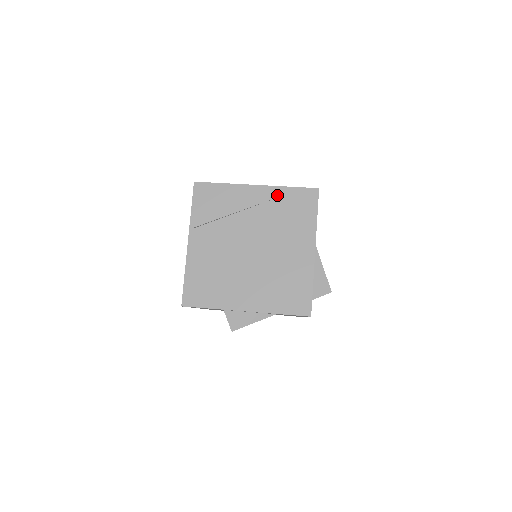
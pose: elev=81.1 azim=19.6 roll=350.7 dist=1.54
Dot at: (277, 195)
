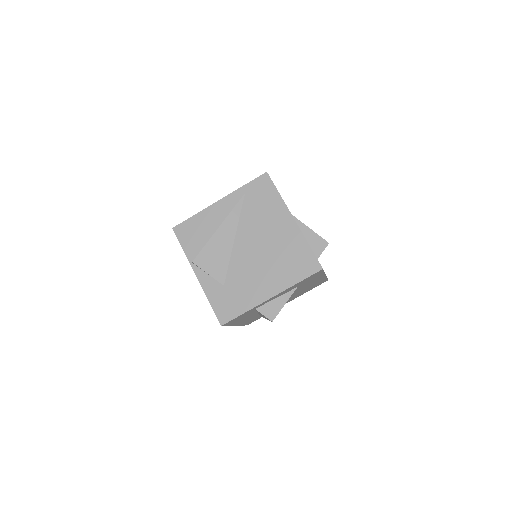
Dot at: (239, 197)
